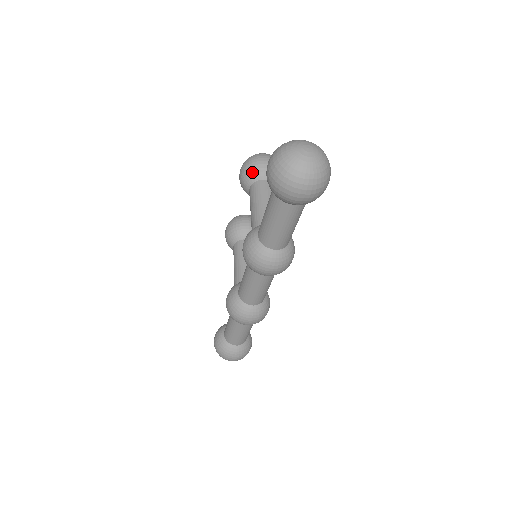
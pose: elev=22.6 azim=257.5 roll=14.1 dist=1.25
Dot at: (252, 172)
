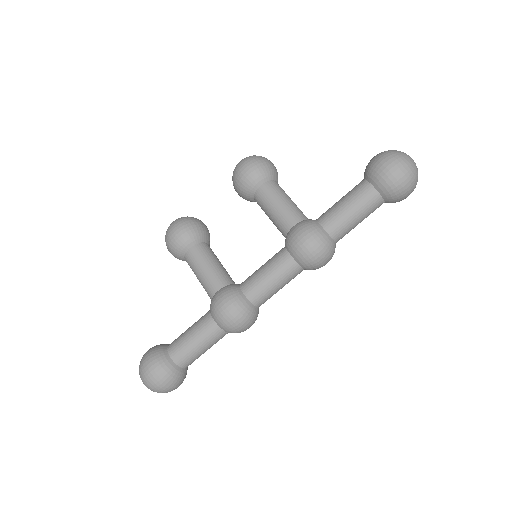
Dot at: (268, 170)
